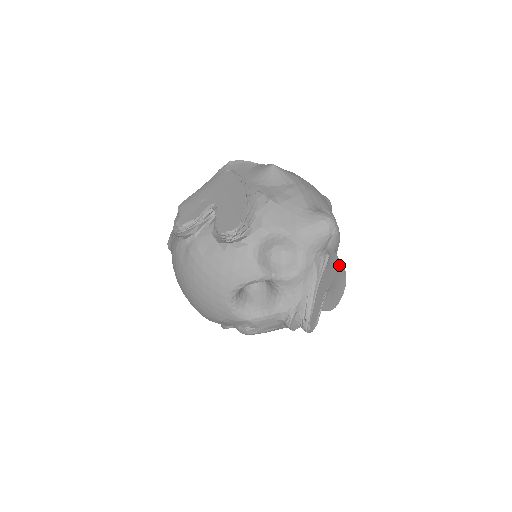
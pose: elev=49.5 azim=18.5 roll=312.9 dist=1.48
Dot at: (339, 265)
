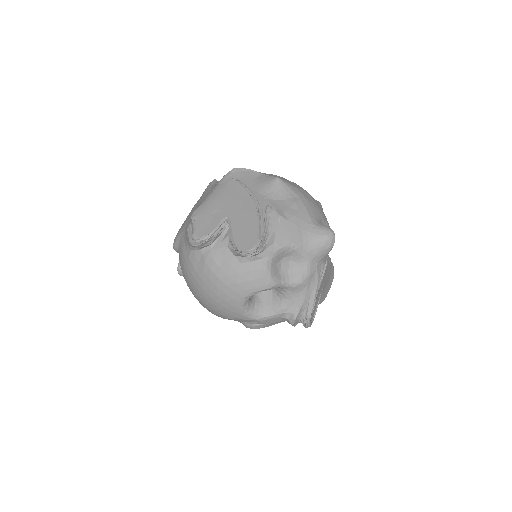
Dot at: (331, 266)
